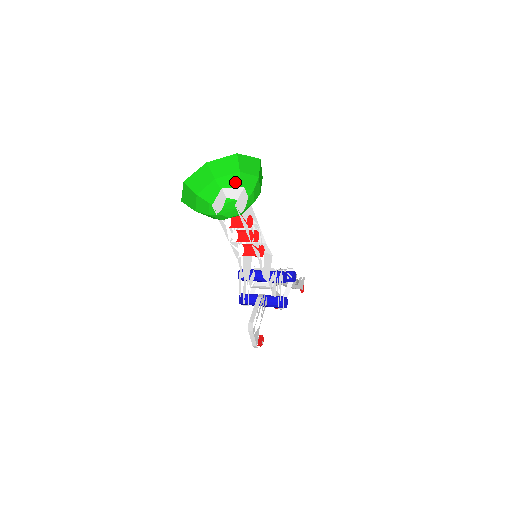
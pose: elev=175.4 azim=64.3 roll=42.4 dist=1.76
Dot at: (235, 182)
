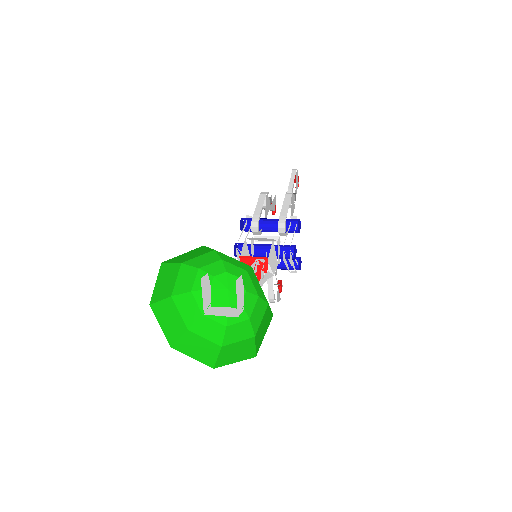
Dot at: (212, 258)
